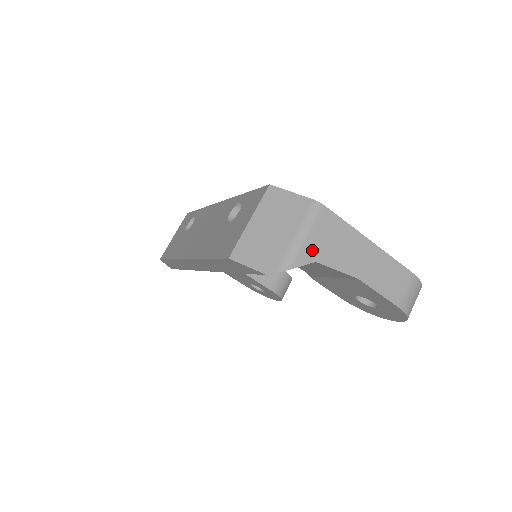
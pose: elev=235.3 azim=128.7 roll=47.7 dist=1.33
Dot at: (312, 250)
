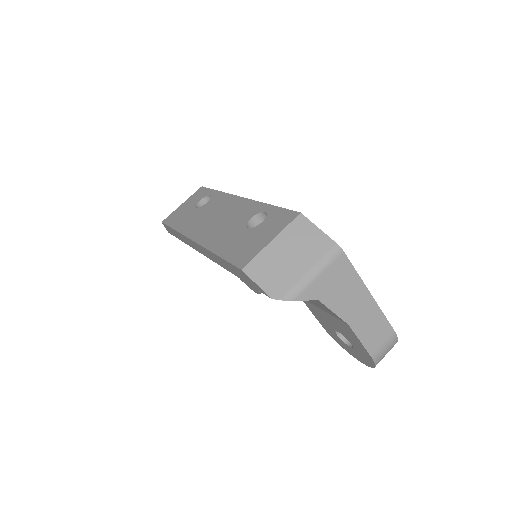
Dot at: (319, 289)
